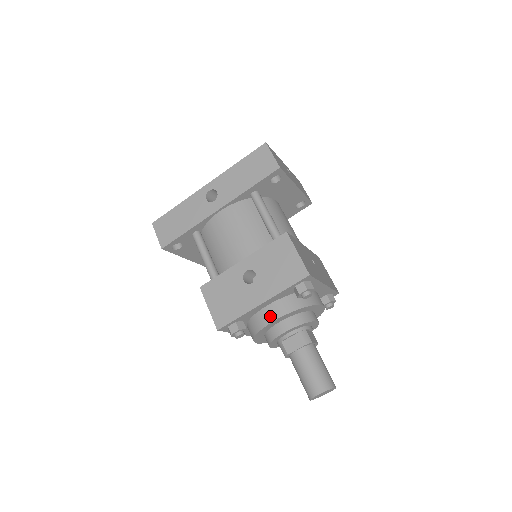
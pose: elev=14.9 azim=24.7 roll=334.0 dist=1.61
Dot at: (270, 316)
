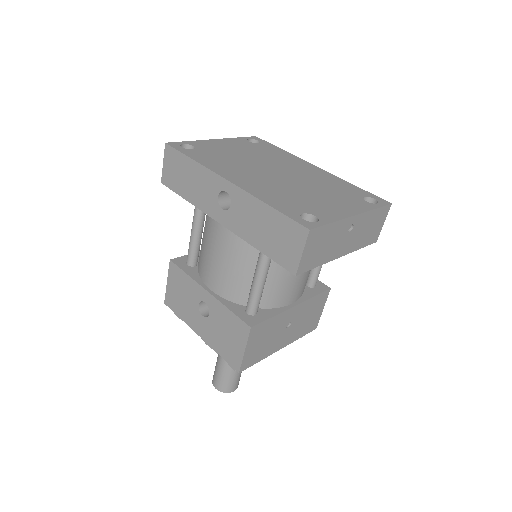
Dot at: occluded
